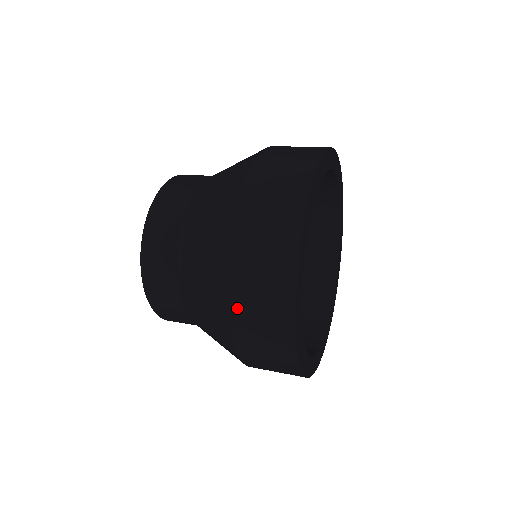
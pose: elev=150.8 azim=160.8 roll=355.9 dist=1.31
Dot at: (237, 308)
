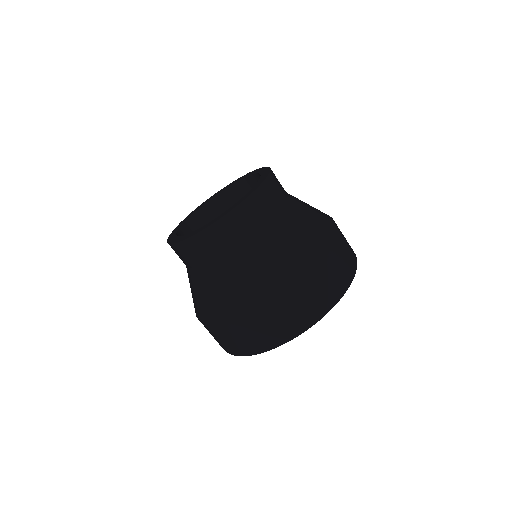
Dot at: occluded
